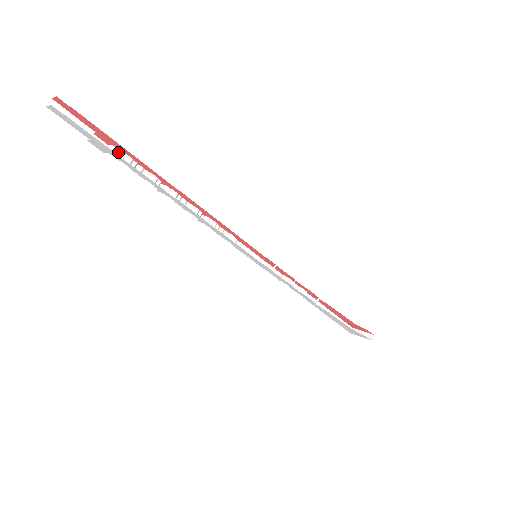
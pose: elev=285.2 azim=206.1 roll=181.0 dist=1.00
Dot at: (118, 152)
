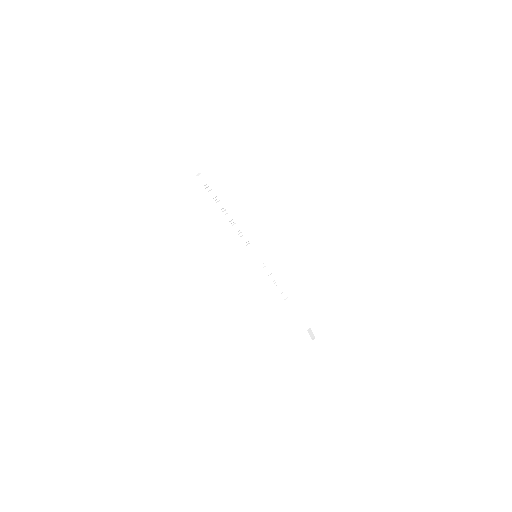
Dot at: (202, 178)
